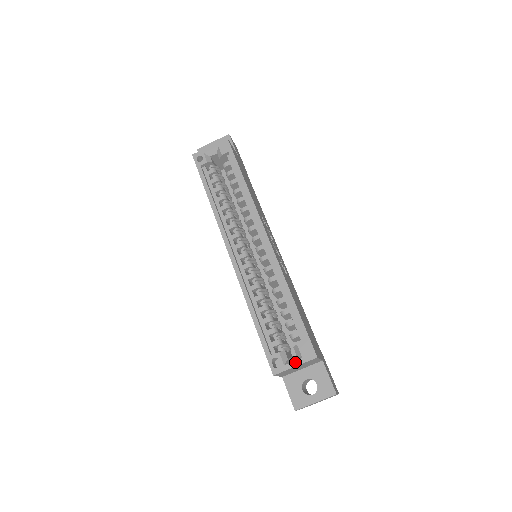
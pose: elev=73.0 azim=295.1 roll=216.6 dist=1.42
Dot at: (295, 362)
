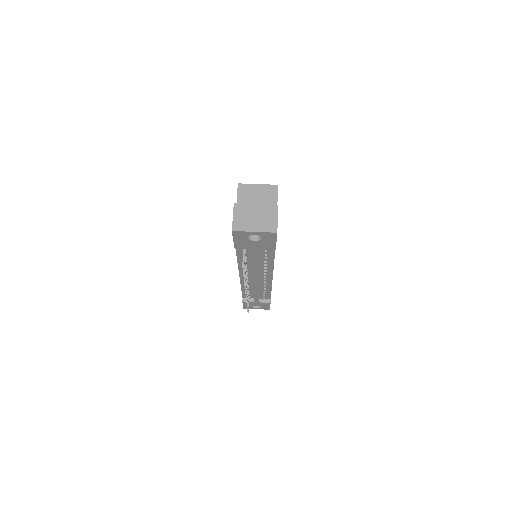
Dot at: (259, 186)
